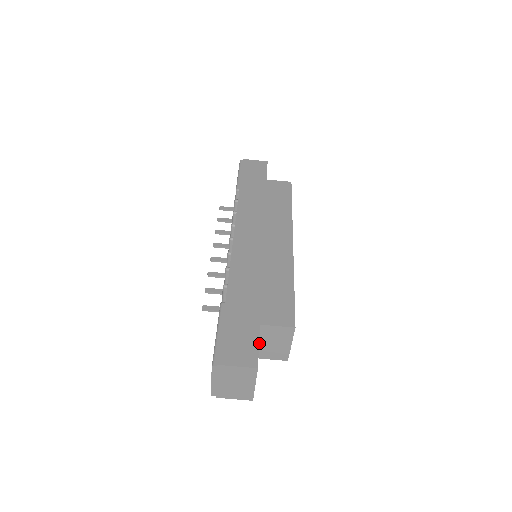
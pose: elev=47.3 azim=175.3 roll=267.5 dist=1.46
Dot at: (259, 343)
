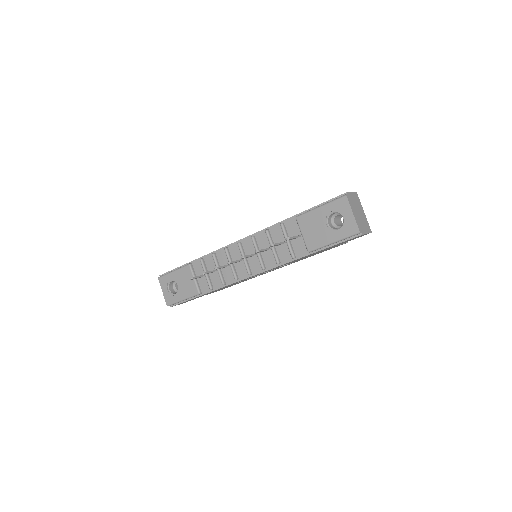
Dot at: occluded
